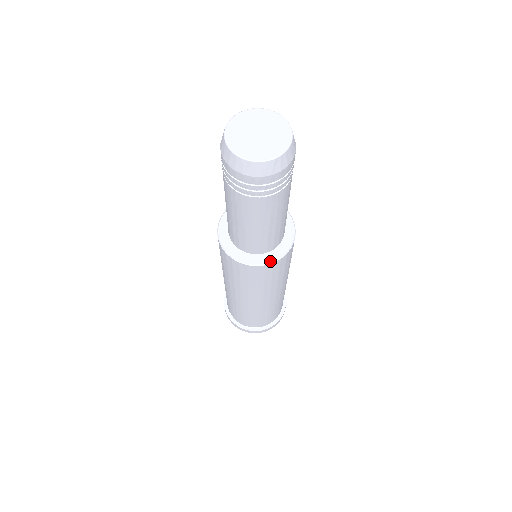
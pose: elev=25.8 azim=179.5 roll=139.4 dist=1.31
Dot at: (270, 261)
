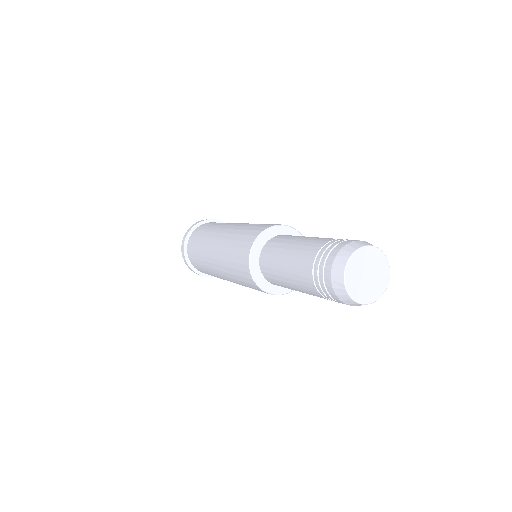
Dot at: (263, 288)
